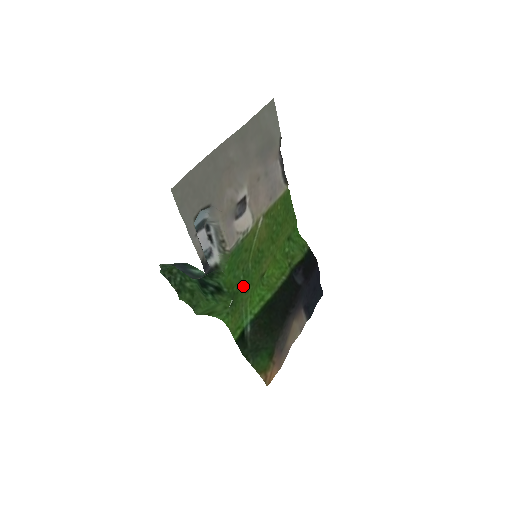
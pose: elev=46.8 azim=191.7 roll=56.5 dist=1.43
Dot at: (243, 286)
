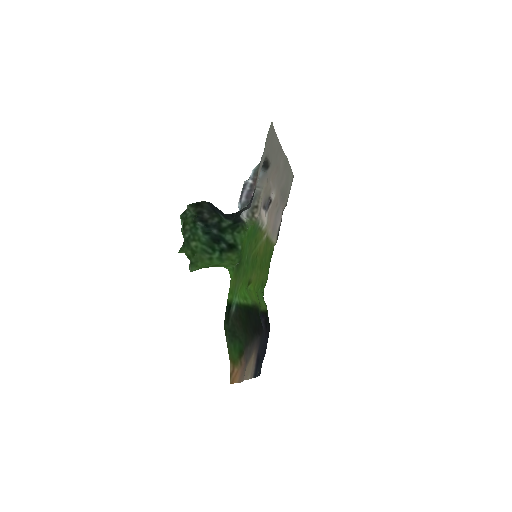
Dot at: (244, 266)
